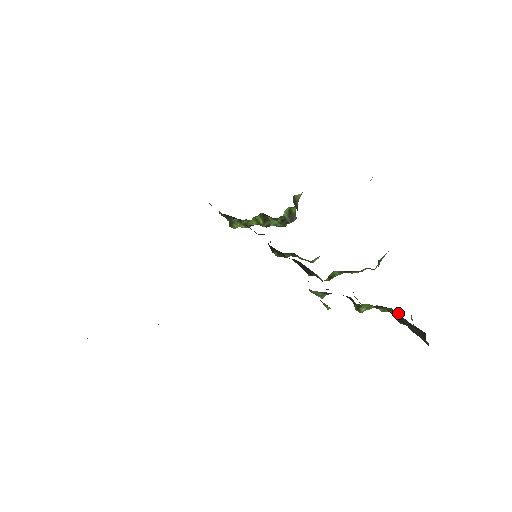
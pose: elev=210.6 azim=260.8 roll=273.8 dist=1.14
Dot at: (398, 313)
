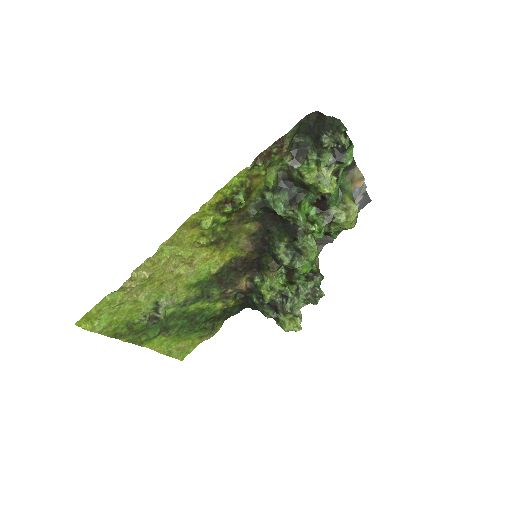
Dot at: (312, 138)
